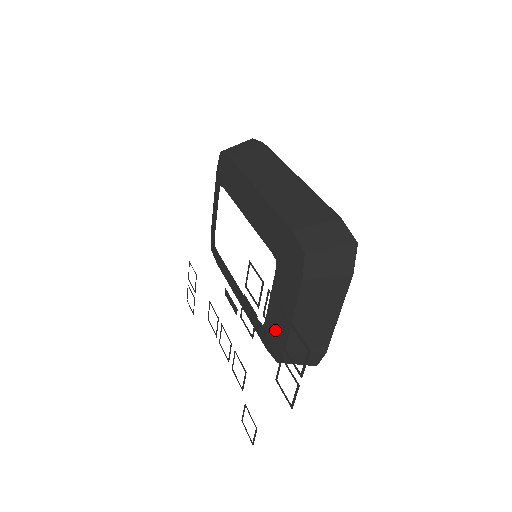
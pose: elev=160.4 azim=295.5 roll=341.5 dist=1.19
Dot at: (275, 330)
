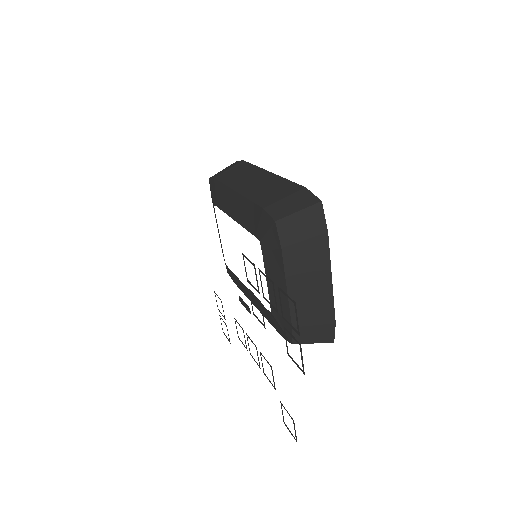
Dot at: (280, 311)
